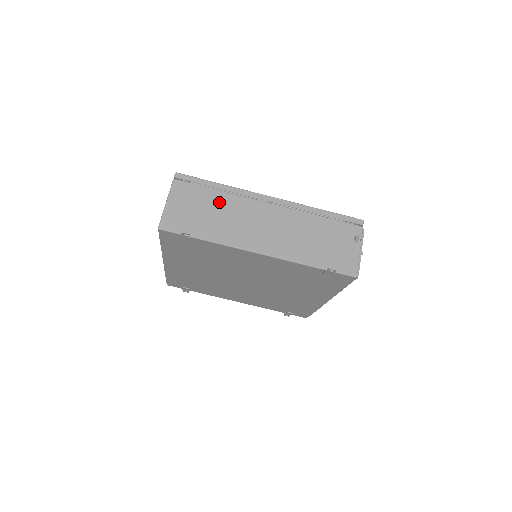
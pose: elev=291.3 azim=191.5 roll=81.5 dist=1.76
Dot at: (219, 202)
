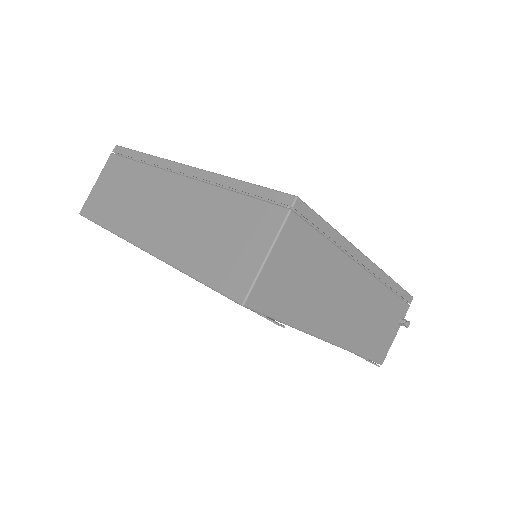
Dot at: (324, 263)
